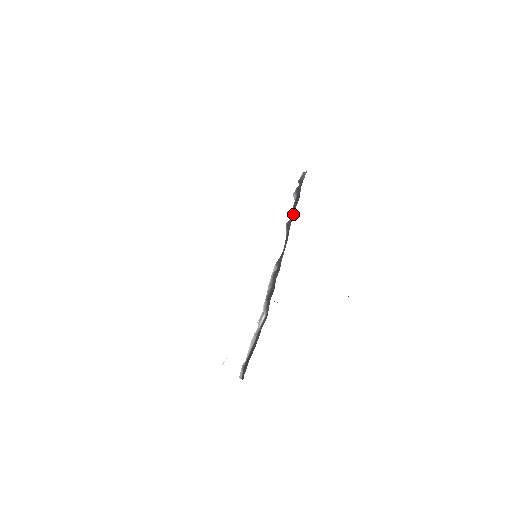
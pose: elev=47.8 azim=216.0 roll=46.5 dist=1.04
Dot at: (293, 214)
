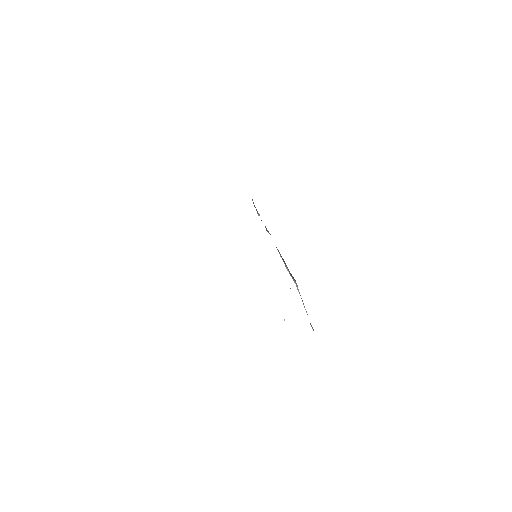
Dot at: occluded
